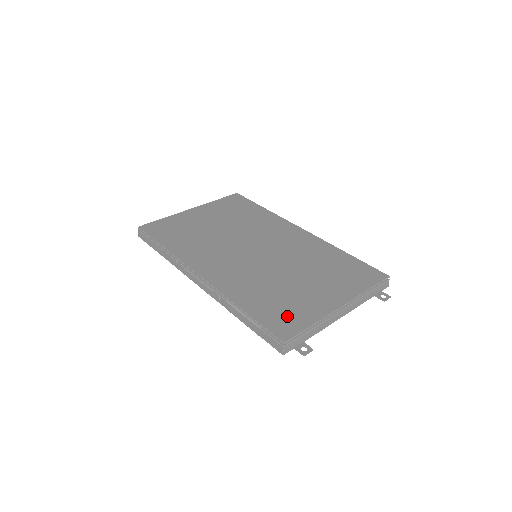
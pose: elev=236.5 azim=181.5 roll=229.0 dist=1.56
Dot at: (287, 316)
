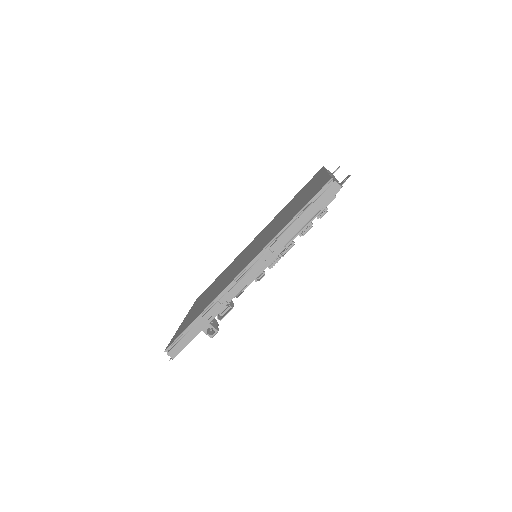
Dot at: (313, 192)
